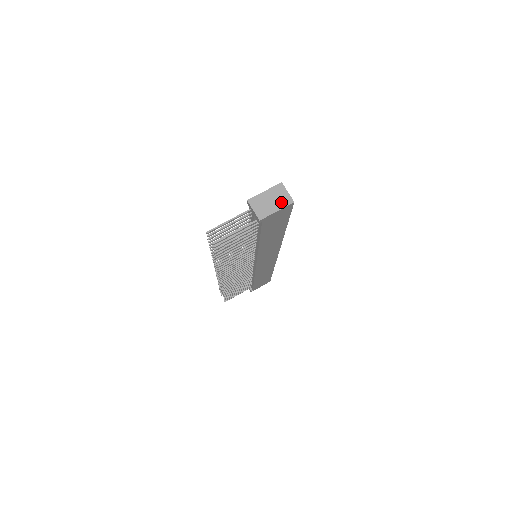
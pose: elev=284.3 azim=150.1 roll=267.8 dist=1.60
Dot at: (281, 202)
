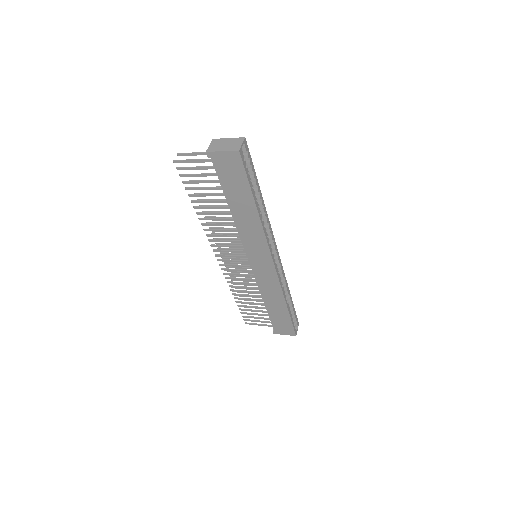
Dot at: (231, 147)
